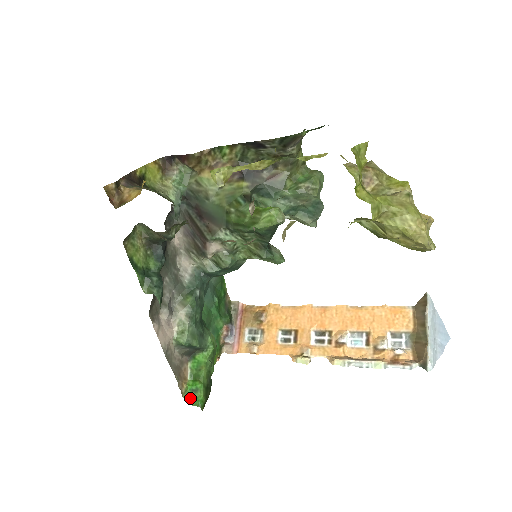
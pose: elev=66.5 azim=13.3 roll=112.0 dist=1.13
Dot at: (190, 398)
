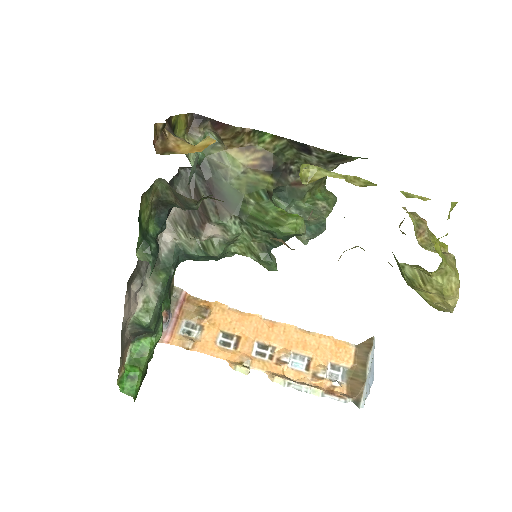
Dot at: (124, 385)
